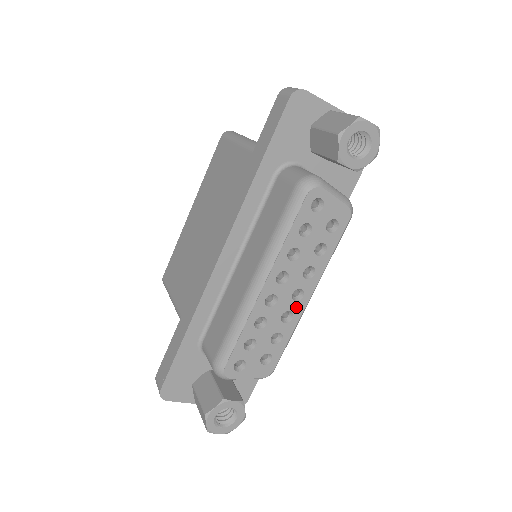
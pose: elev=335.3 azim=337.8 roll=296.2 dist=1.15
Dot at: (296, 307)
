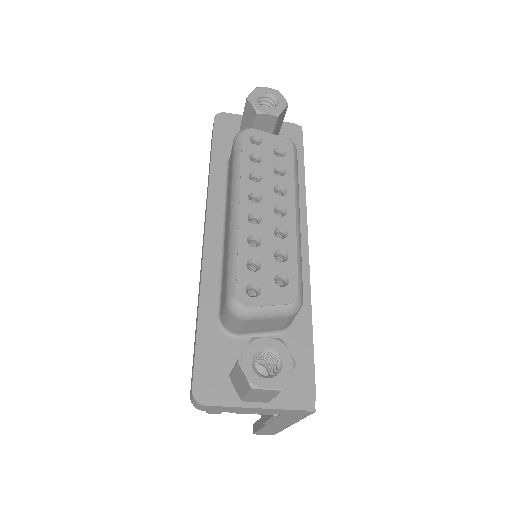
Dot at: (285, 222)
